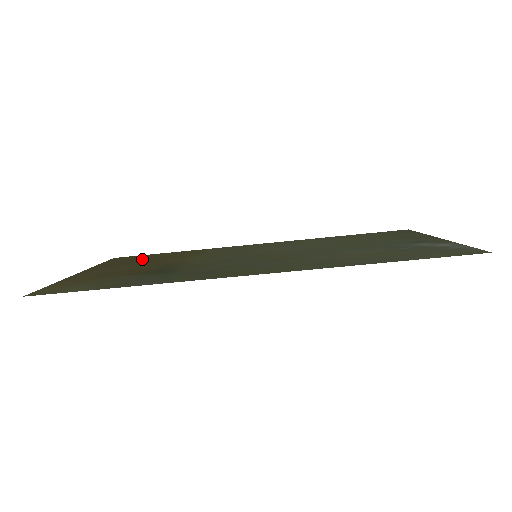
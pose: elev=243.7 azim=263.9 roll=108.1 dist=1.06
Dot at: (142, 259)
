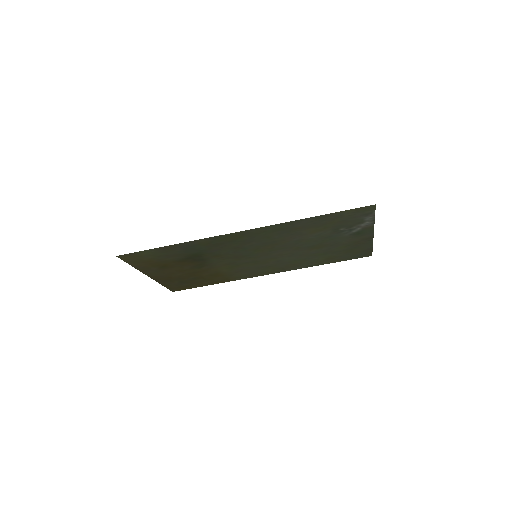
Dot at: (189, 281)
